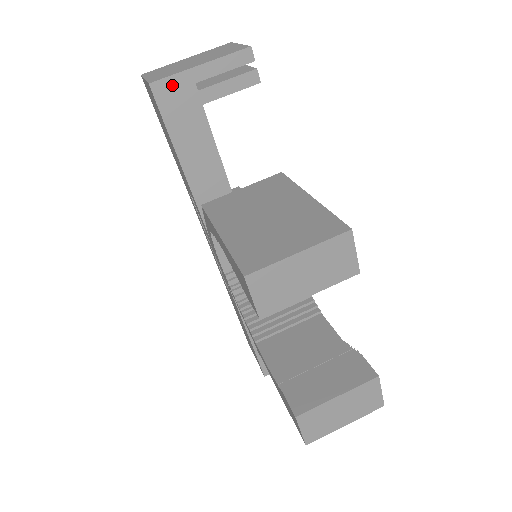
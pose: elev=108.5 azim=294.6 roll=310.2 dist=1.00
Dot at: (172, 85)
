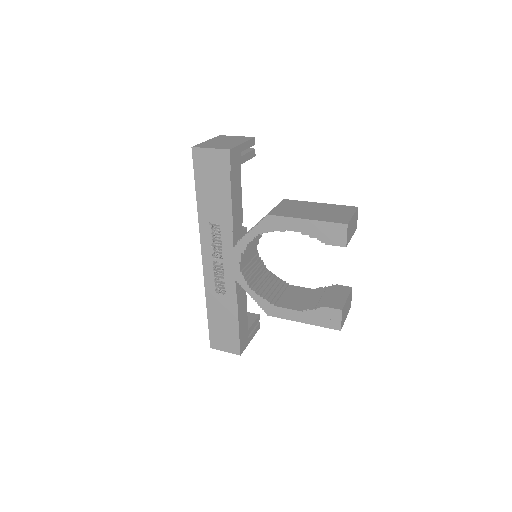
Dot at: (235, 152)
